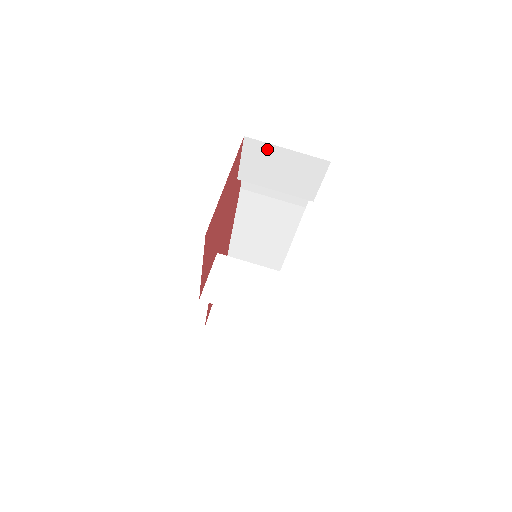
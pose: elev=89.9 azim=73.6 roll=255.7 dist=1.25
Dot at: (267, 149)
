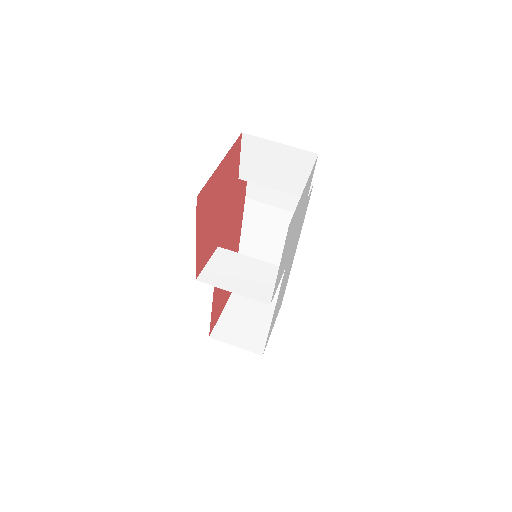
Dot at: (262, 144)
